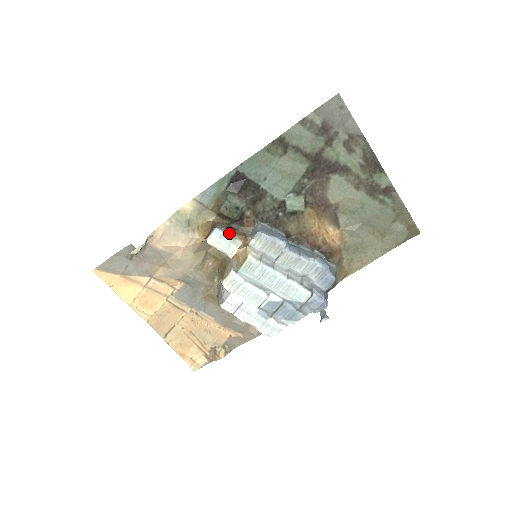
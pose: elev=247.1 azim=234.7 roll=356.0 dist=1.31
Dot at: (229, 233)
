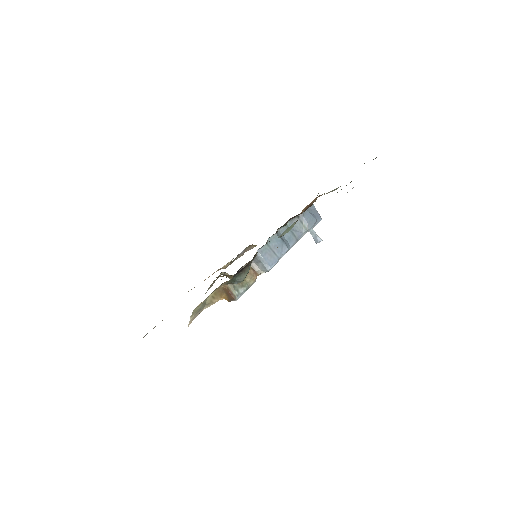
Dot at: (246, 288)
